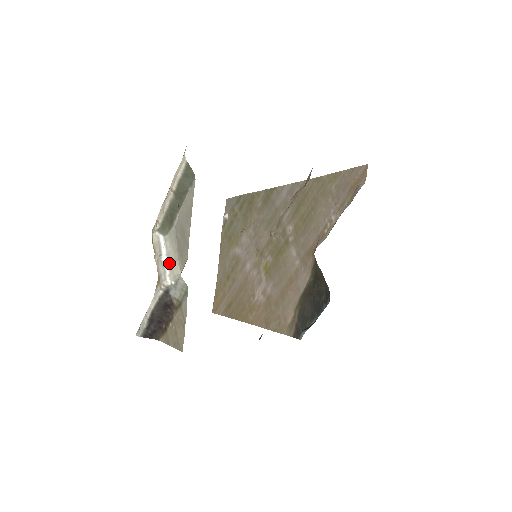
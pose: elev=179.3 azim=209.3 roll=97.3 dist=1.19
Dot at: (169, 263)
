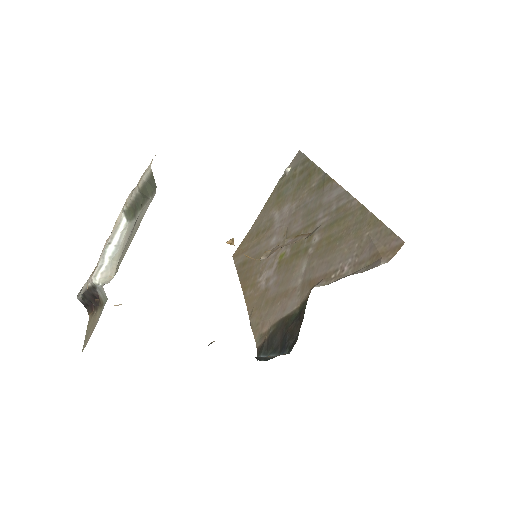
Dot at: (111, 258)
